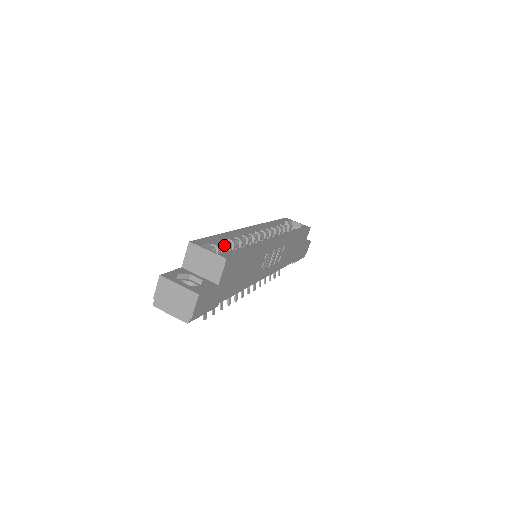
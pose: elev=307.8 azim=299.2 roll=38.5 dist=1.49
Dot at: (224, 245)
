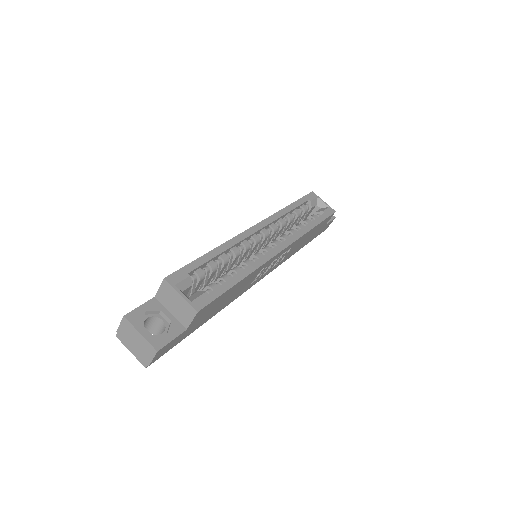
Dot at: (210, 269)
